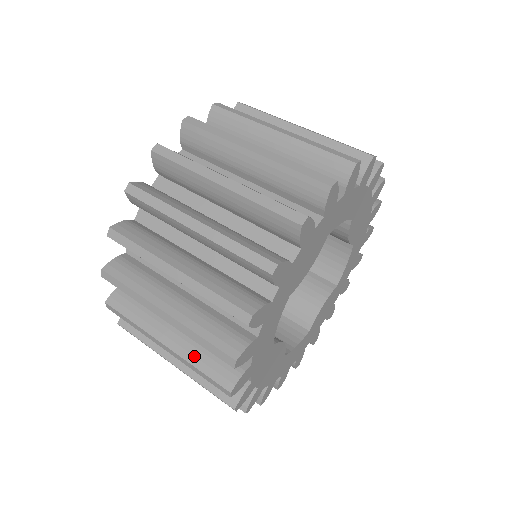
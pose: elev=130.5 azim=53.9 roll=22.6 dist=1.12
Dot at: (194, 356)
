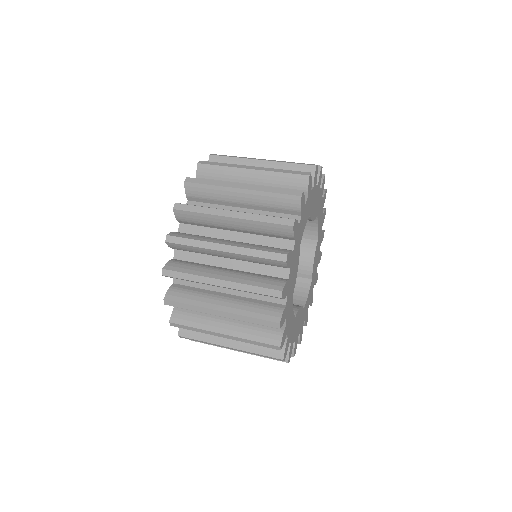
Dot at: (259, 214)
